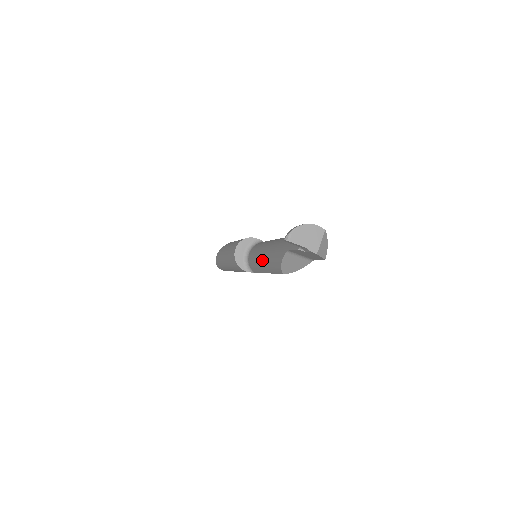
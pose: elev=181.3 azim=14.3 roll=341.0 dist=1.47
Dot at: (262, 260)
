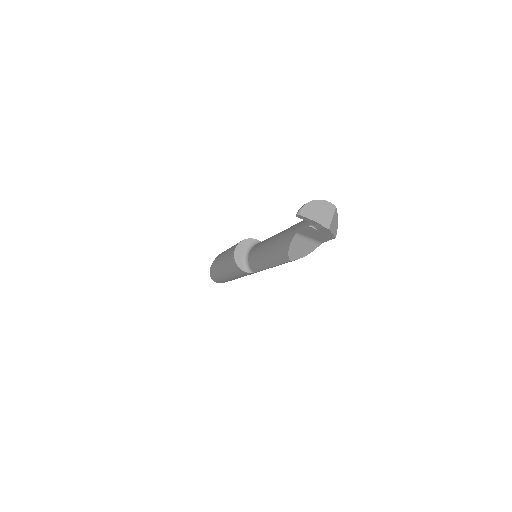
Dot at: (265, 253)
